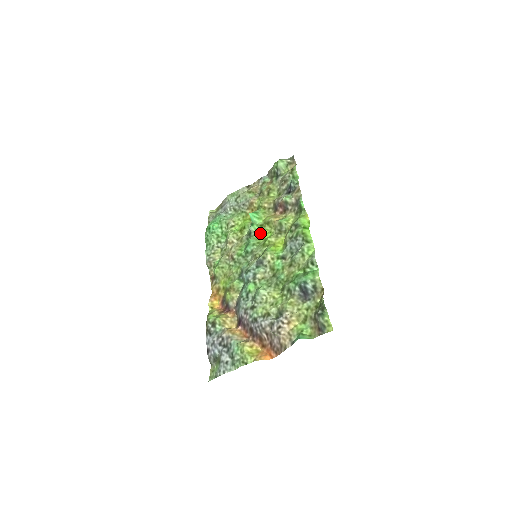
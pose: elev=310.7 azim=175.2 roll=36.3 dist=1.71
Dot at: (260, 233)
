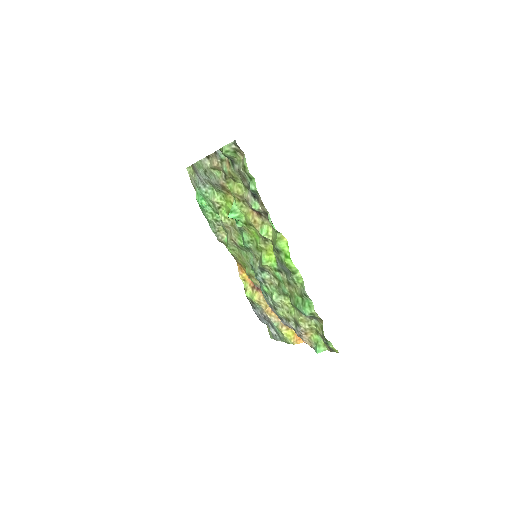
Dot at: (248, 230)
